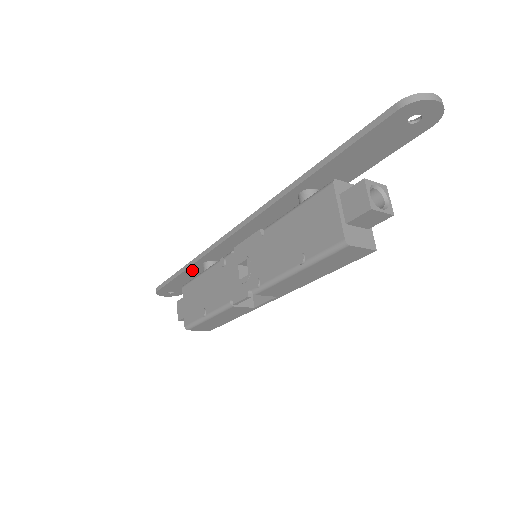
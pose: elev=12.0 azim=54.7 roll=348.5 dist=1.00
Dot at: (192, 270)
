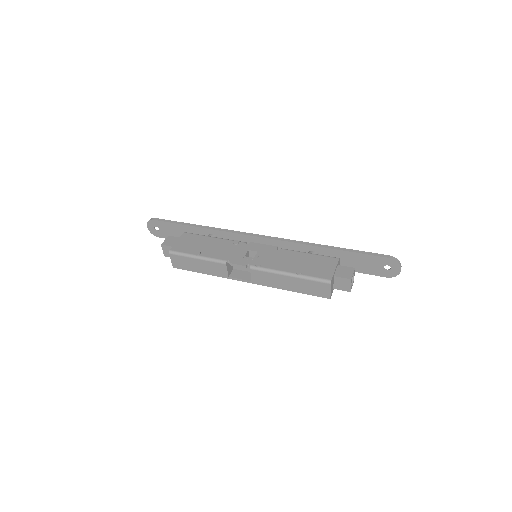
Dot at: (198, 231)
